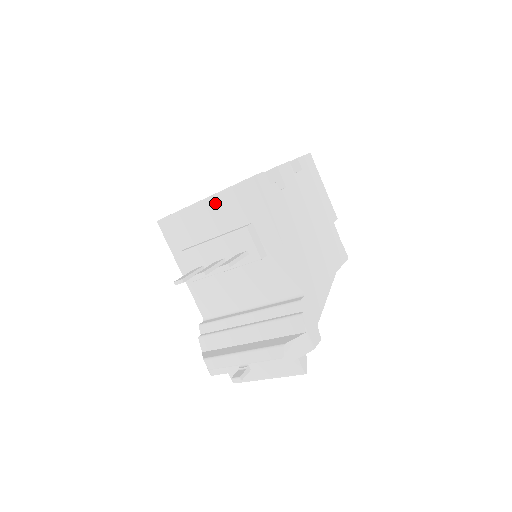
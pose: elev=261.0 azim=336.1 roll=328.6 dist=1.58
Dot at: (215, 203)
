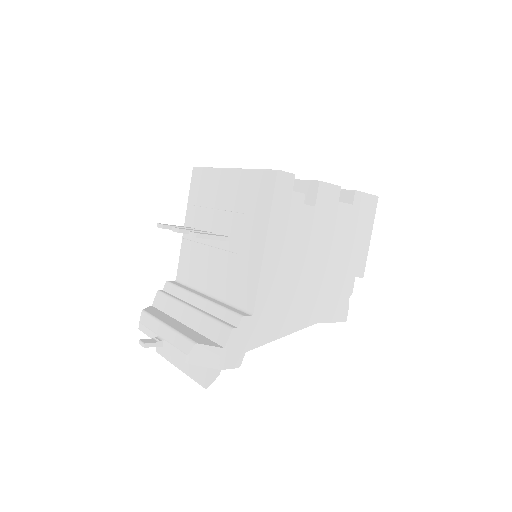
Dot at: (238, 177)
